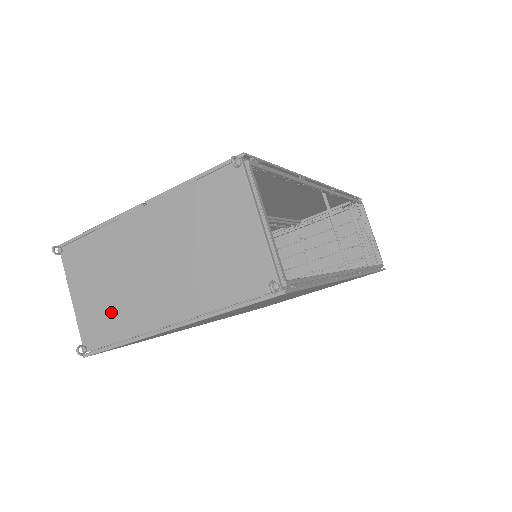
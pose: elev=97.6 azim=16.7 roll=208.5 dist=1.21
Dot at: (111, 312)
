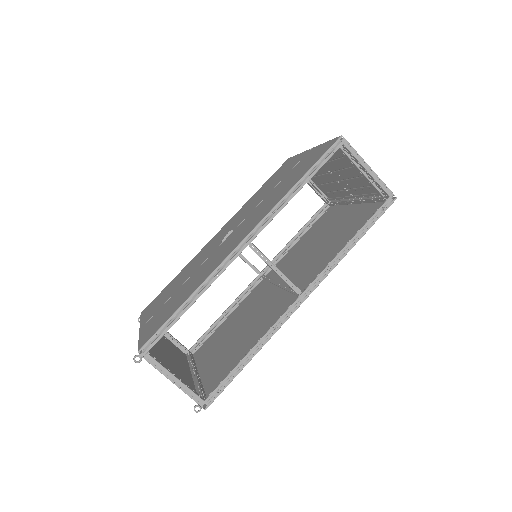
Dot at: (177, 354)
